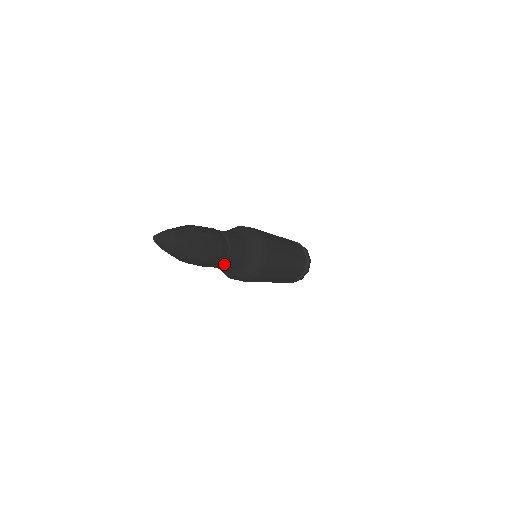
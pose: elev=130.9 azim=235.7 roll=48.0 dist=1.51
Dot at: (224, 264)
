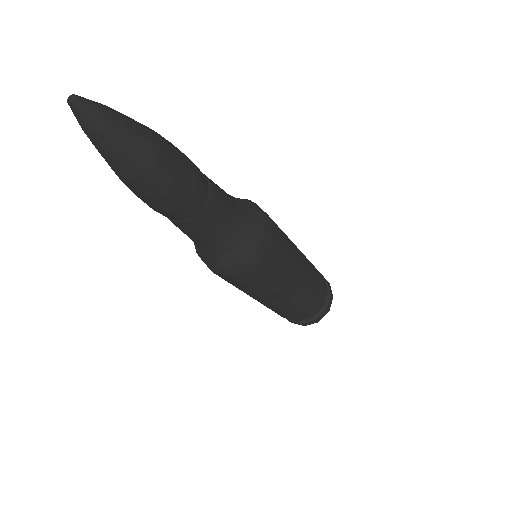
Dot at: (185, 225)
